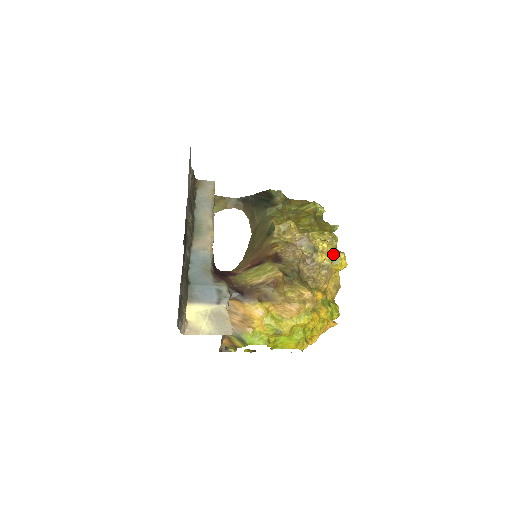
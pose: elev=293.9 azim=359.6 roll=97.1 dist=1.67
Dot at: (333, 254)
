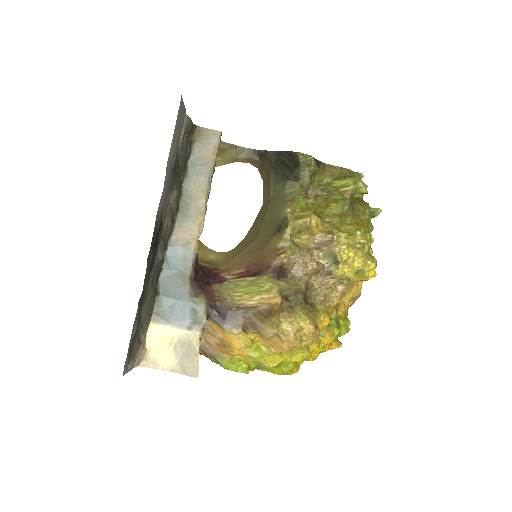
Dot at: (360, 265)
